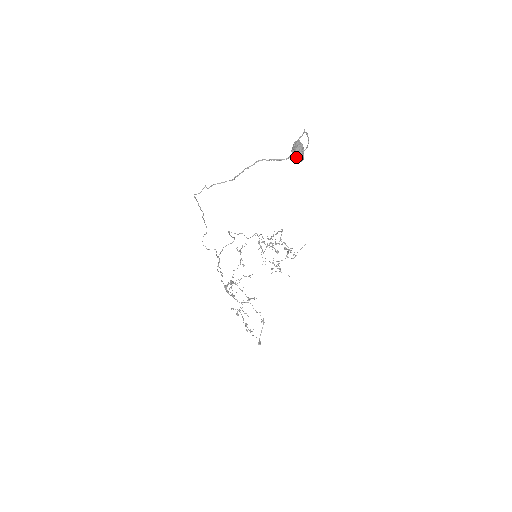
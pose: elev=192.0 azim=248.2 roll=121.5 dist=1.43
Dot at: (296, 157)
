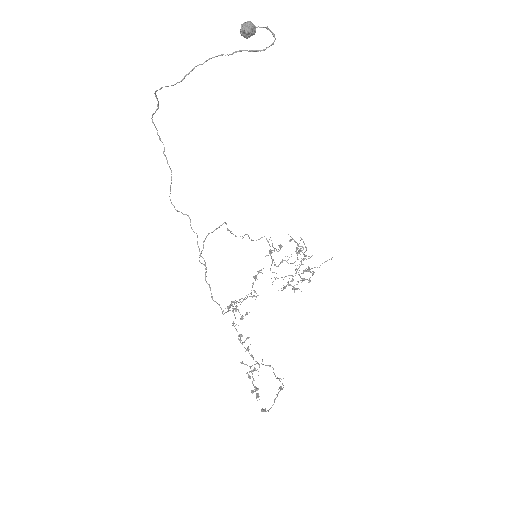
Dot at: (241, 30)
